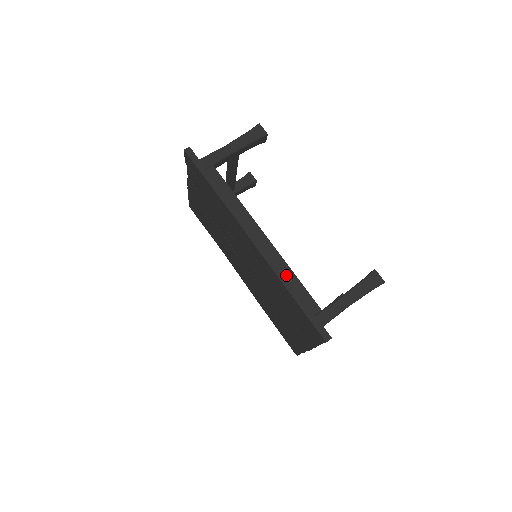
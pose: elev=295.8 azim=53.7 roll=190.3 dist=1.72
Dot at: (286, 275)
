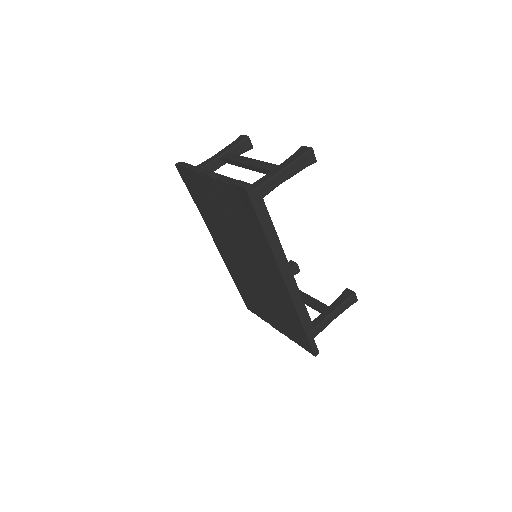
Dot at: occluded
